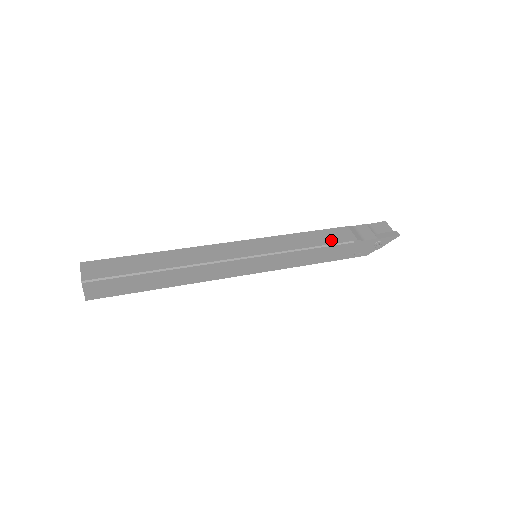
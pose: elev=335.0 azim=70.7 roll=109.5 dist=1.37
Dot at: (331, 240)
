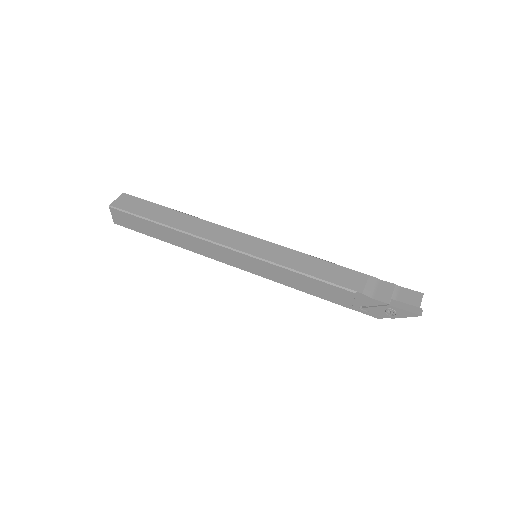
Dot at: (333, 278)
